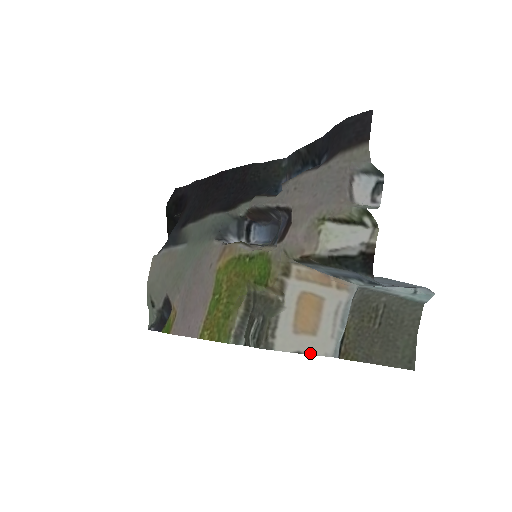
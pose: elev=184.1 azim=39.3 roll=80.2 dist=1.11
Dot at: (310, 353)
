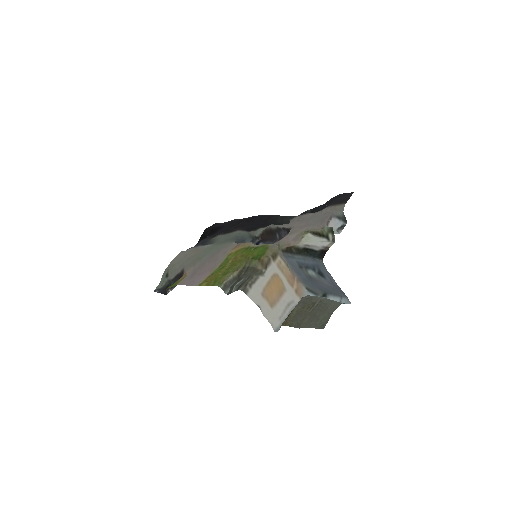
Dot at: (264, 315)
